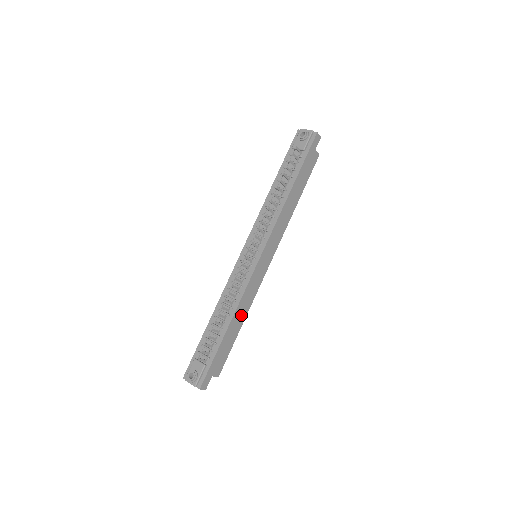
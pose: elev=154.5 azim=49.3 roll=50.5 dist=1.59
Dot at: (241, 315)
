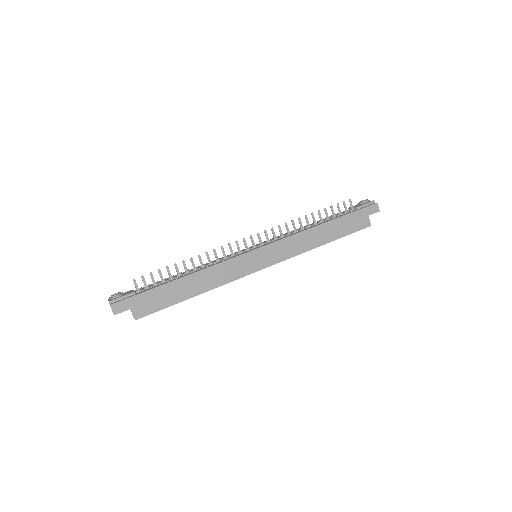
Dot at: (202, 283)
